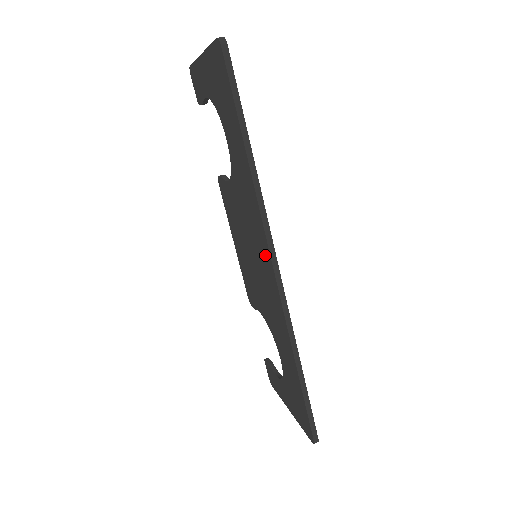
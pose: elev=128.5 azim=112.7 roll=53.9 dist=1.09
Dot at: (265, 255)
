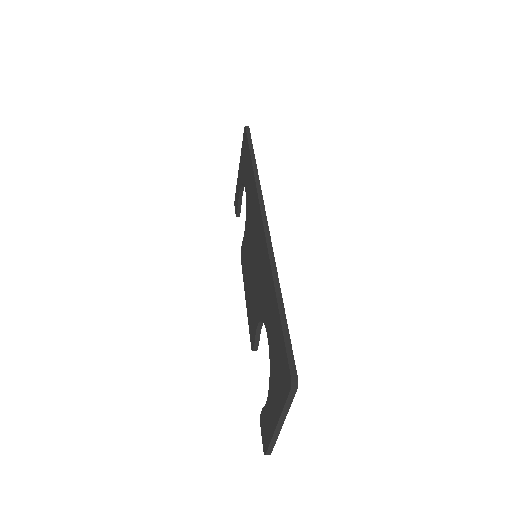
Dot at: (258, 219)
